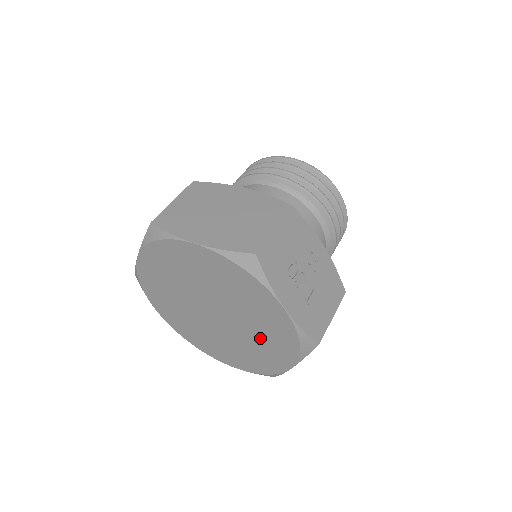
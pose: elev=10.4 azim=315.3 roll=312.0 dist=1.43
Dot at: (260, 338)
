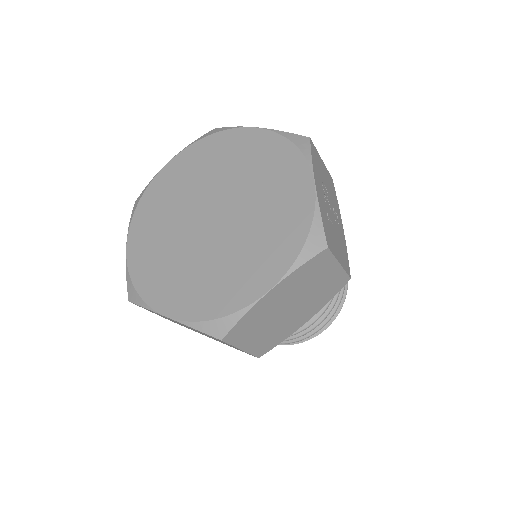
Dot at: (255, 241)
